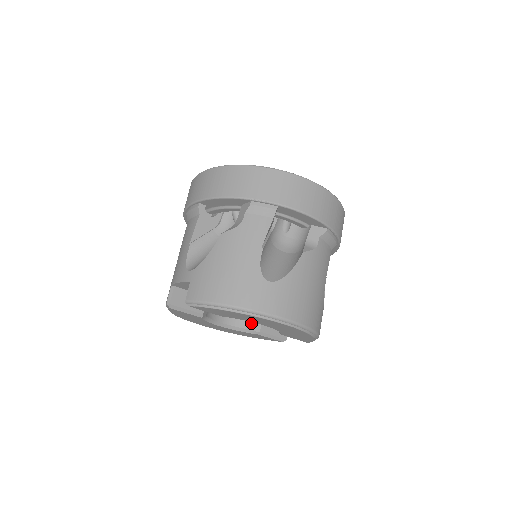
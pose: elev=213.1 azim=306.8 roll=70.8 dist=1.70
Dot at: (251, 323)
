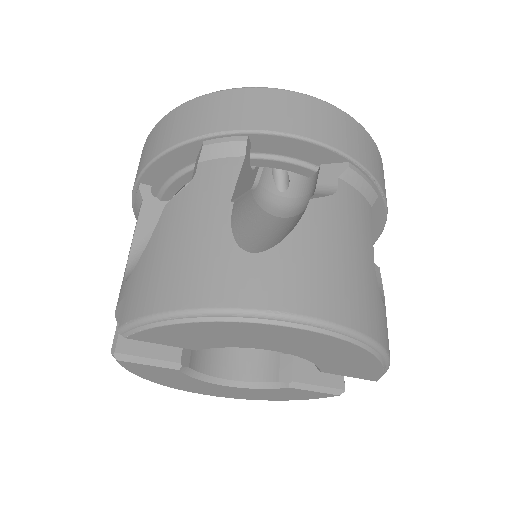
Dot at: (275, 371)
